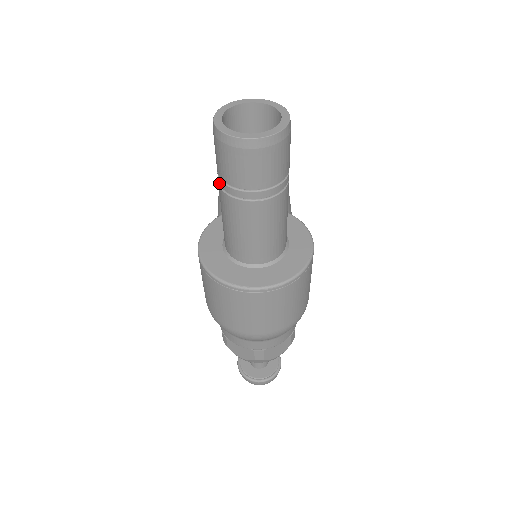
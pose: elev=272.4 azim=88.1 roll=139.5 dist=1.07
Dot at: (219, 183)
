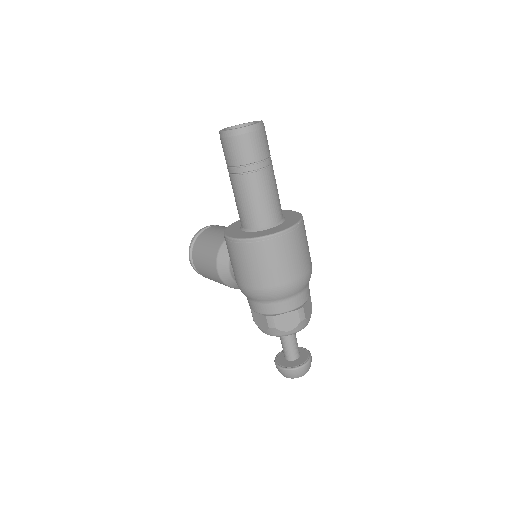
Dot at: (237, 172)
